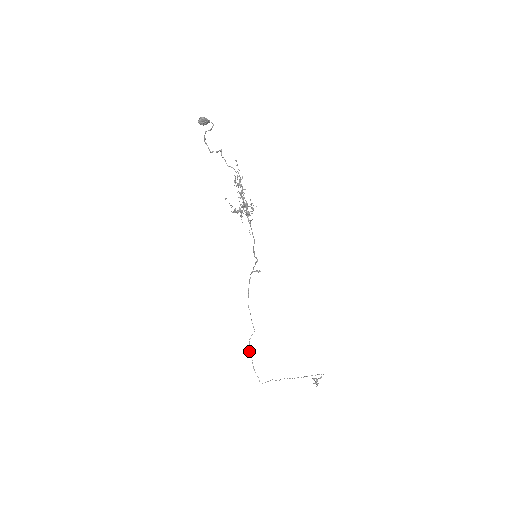
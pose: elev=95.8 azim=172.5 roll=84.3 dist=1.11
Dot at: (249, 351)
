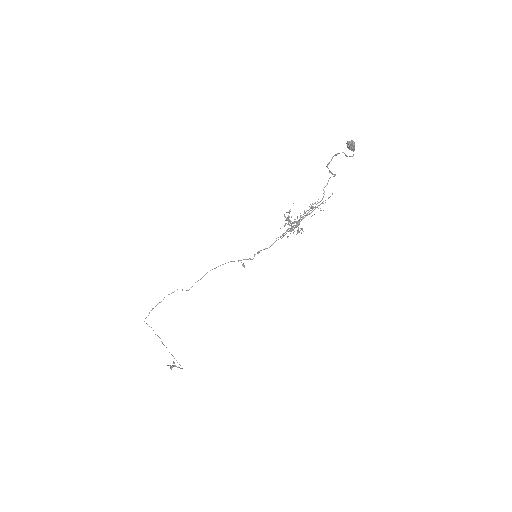
Dot at: occluded
